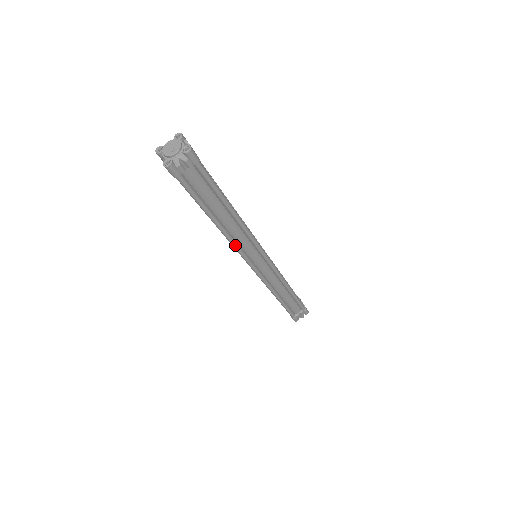
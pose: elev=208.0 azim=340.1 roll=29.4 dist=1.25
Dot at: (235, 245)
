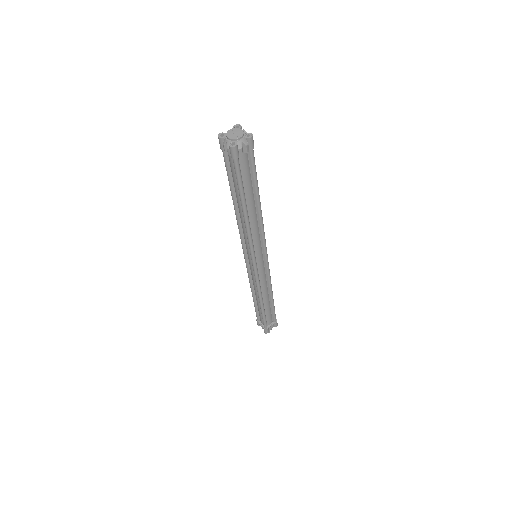
Dot at: (251, 238)
